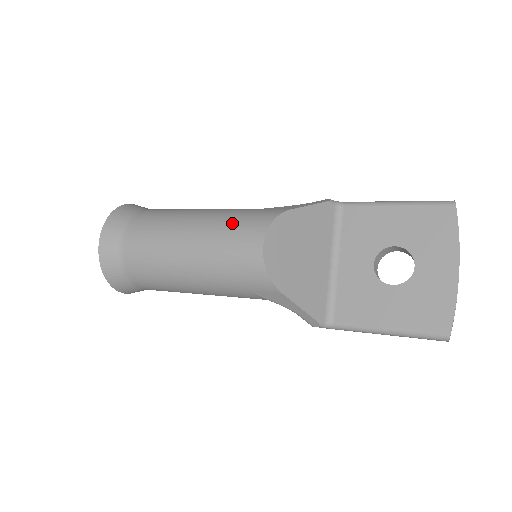
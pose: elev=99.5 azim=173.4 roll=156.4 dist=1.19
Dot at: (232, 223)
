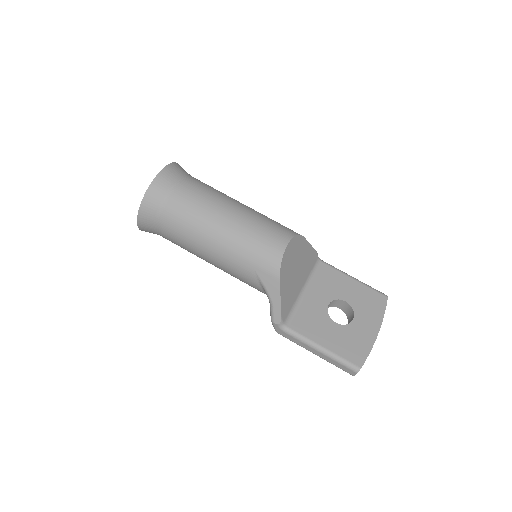
Dot at: (269, 221)
